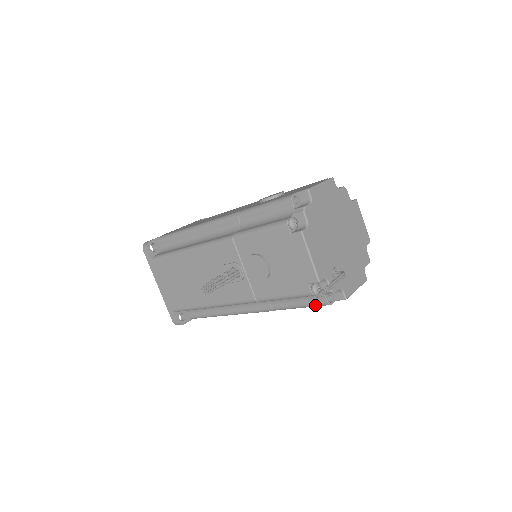
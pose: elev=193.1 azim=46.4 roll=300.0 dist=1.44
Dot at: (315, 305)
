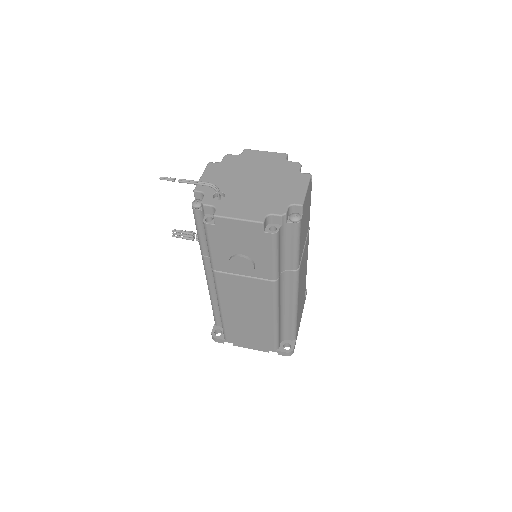
Dot at: (205, 232)
